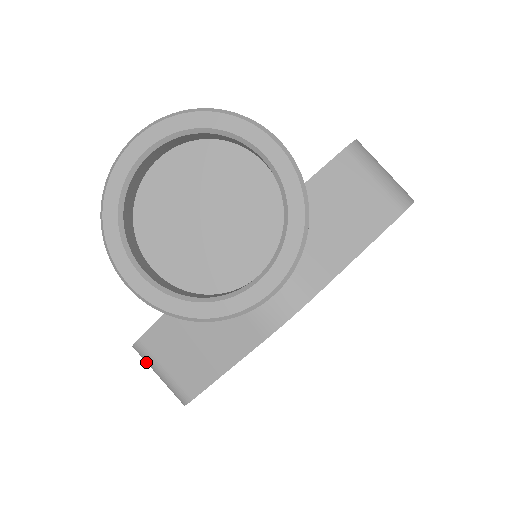
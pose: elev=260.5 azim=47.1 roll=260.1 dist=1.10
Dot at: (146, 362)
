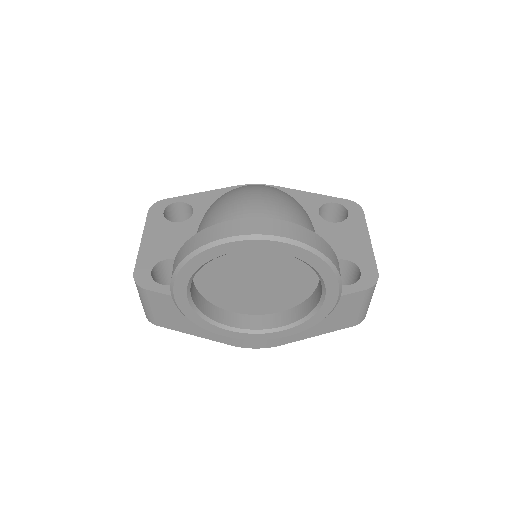
Dot at: (138, 290)
